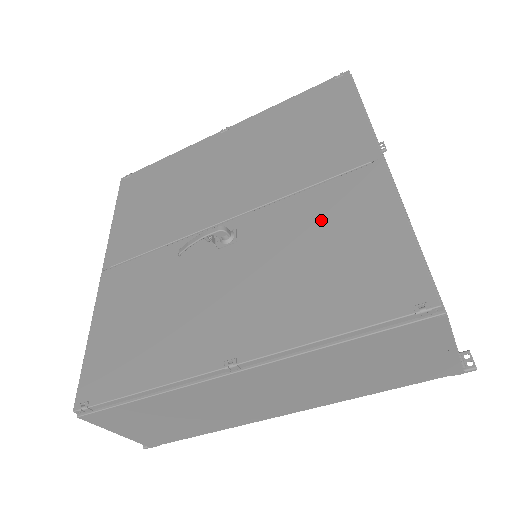
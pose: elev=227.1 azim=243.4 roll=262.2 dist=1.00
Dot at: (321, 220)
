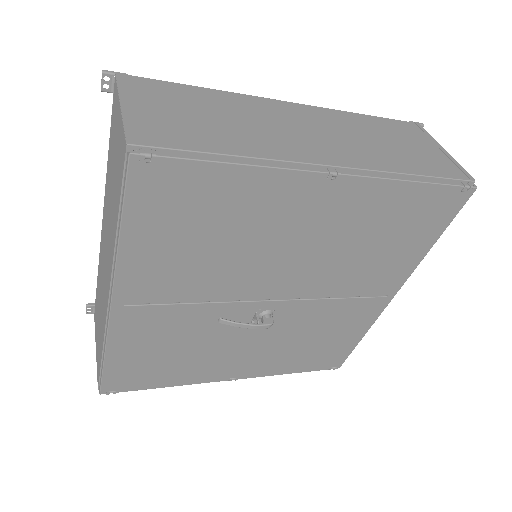
Dot at: (331, 323)
